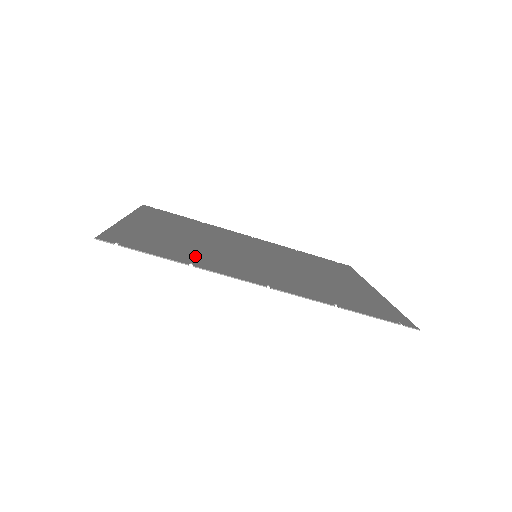
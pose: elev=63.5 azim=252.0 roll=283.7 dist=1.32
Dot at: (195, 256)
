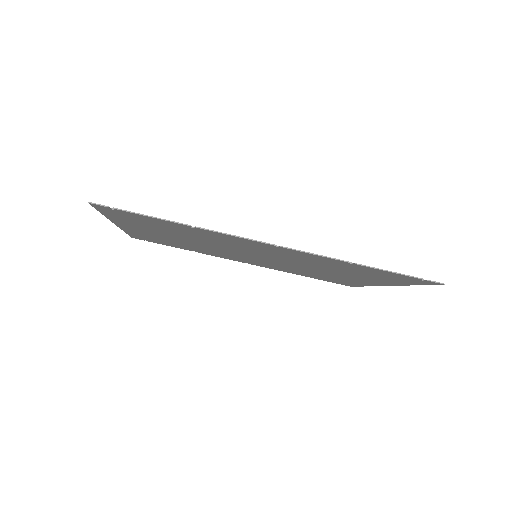
Dot at: occluded
